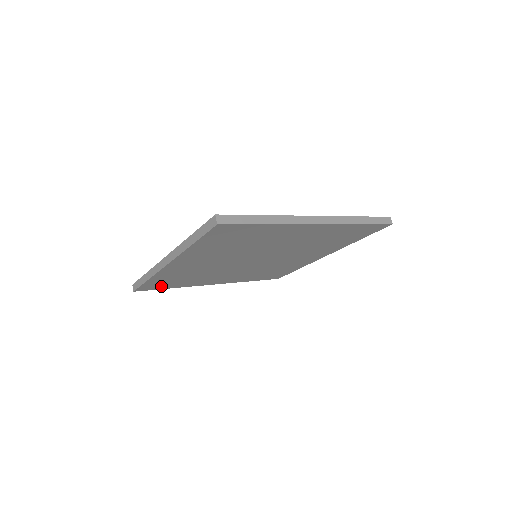
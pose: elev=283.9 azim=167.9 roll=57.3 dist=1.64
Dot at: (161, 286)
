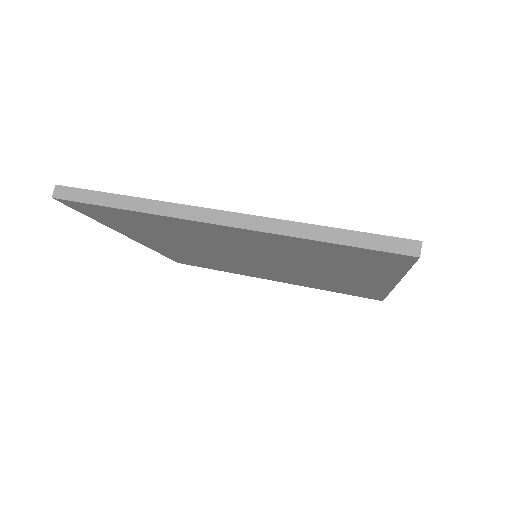
Dot at: (98, 214)
